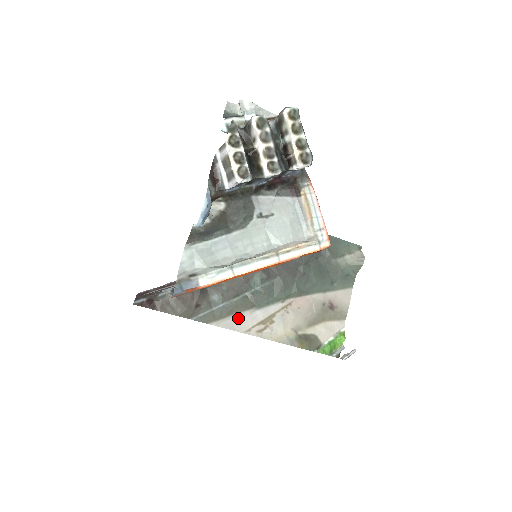
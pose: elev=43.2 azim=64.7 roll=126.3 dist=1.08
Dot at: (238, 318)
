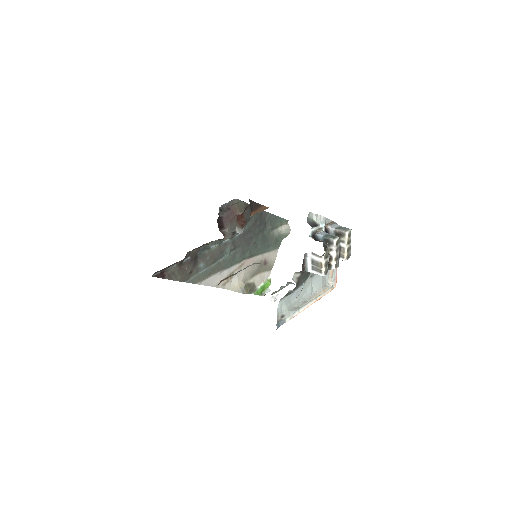
Dot at: (212, 277)
